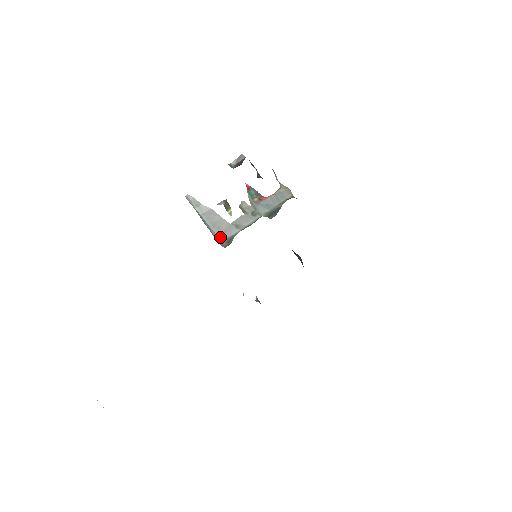
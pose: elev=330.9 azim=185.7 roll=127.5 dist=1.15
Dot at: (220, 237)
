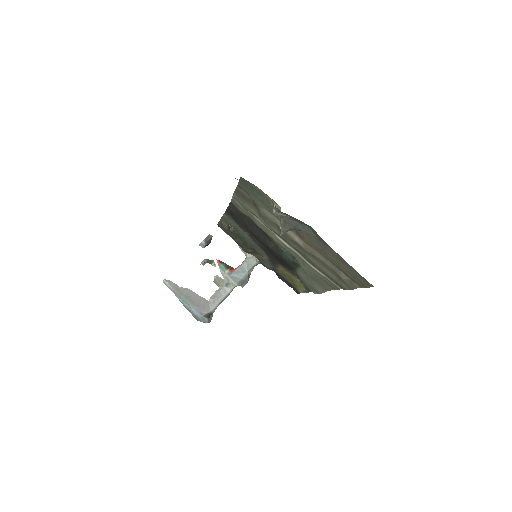
Dot at: (201, 313)
